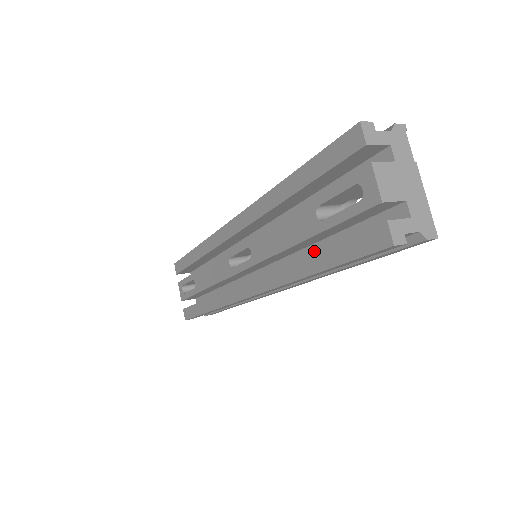
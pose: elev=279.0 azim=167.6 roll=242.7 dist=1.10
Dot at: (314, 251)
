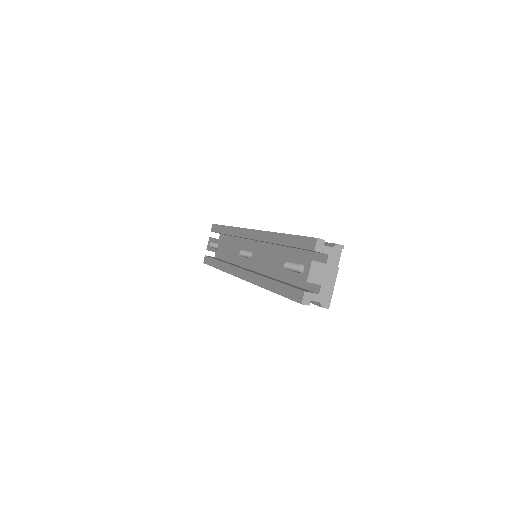
Dot at: (281, 277)
